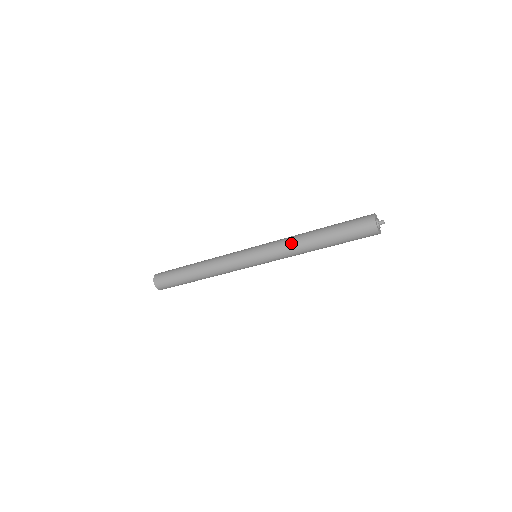
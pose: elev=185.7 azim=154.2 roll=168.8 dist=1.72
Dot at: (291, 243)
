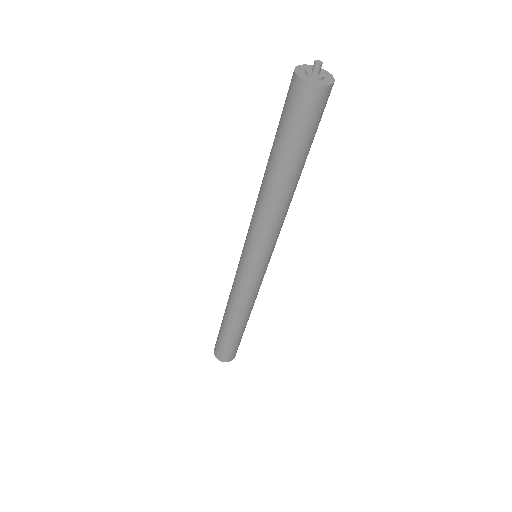
Dot at: (256, 203)
